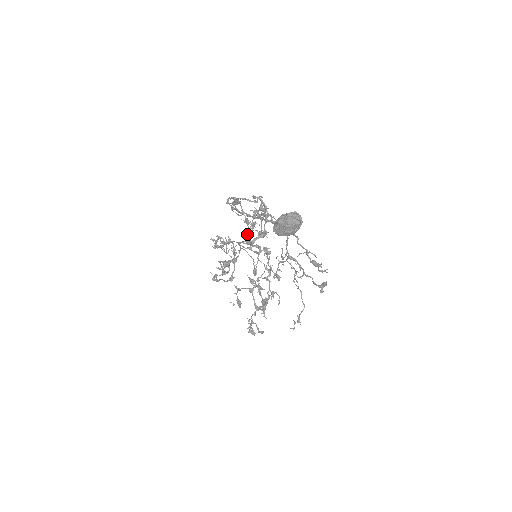
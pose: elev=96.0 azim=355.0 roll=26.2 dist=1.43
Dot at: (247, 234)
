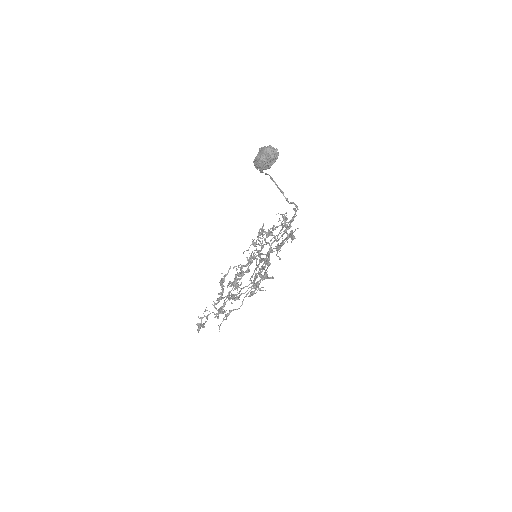
Dot at: (271, 249)
